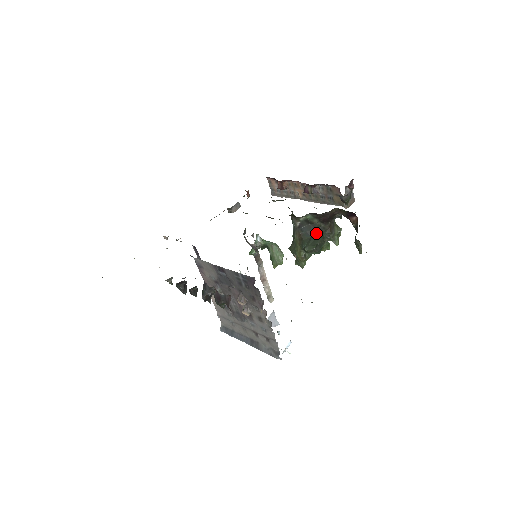
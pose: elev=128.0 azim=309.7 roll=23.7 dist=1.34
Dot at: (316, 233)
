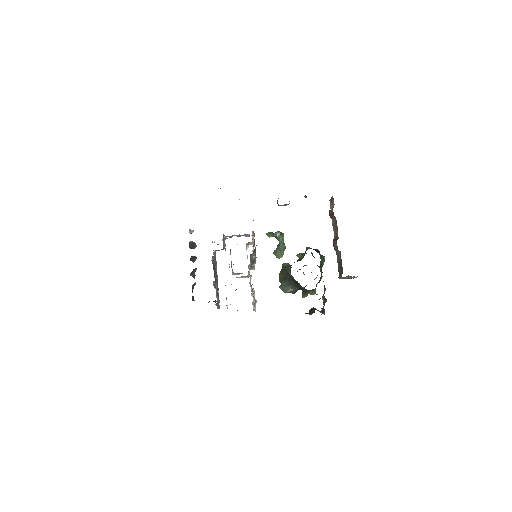
Dot at: (295, 286)
